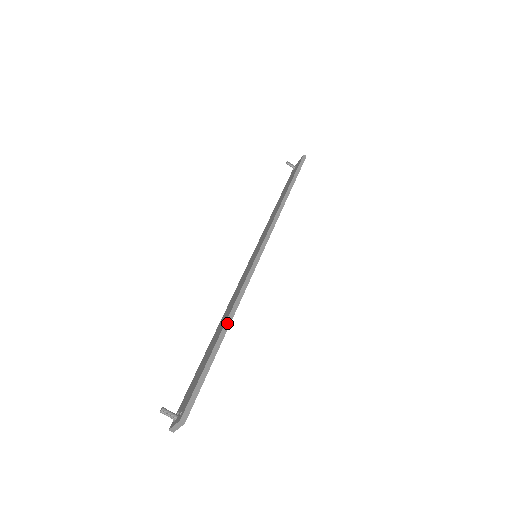
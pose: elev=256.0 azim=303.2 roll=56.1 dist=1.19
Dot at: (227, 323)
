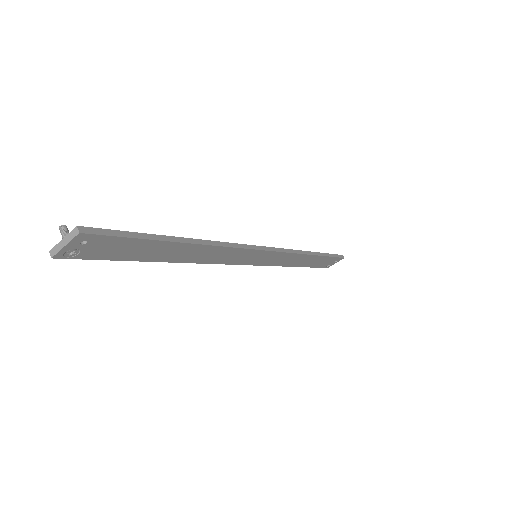
Dot at: (195, 240)
